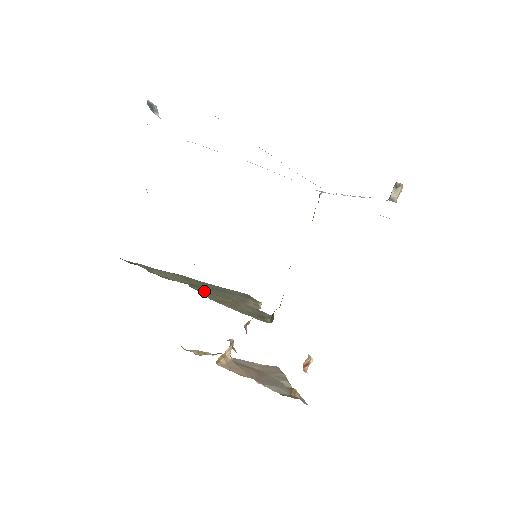
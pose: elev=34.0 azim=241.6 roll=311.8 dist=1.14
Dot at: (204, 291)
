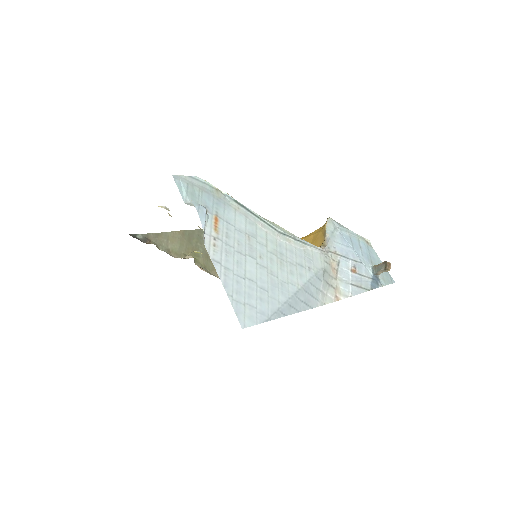
Dot at: (205, 260)
